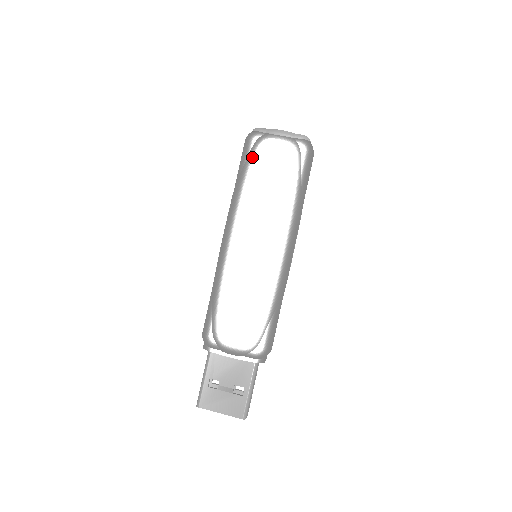
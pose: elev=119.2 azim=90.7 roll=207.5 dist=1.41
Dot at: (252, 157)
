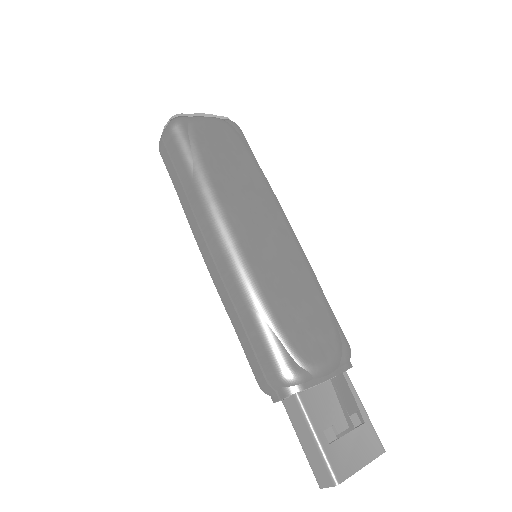
Dot at: (196, 141)
